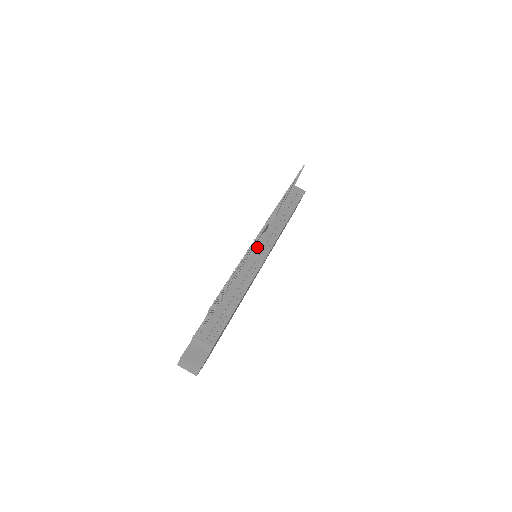
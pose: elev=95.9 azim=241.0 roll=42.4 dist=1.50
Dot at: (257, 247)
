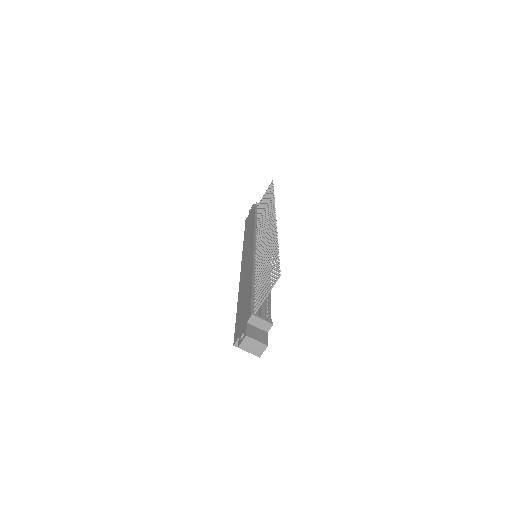
Dot at: occluded
